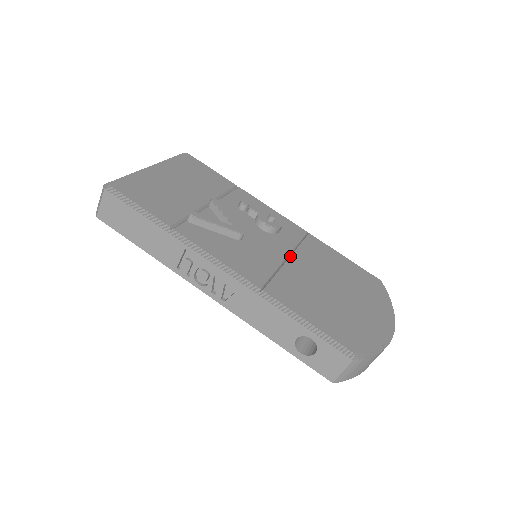
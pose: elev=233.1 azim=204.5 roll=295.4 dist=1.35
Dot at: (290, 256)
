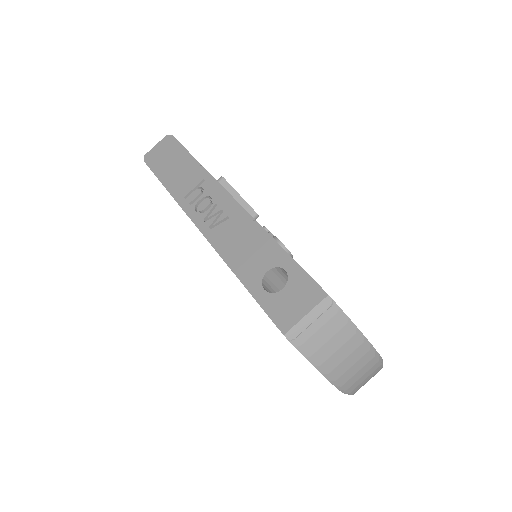
Dot at: occluded
